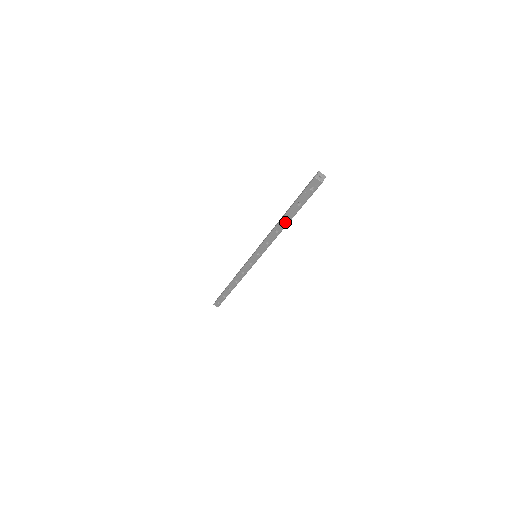
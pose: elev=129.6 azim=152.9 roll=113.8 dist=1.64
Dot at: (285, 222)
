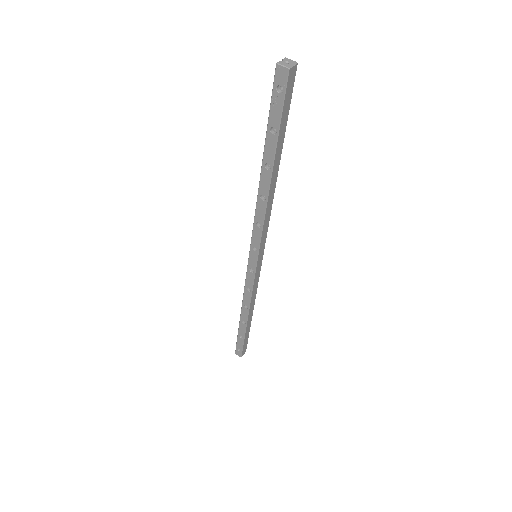
Dot at: (267, 175)
